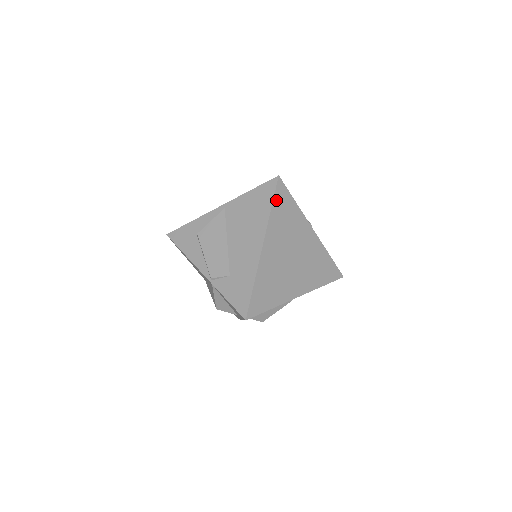
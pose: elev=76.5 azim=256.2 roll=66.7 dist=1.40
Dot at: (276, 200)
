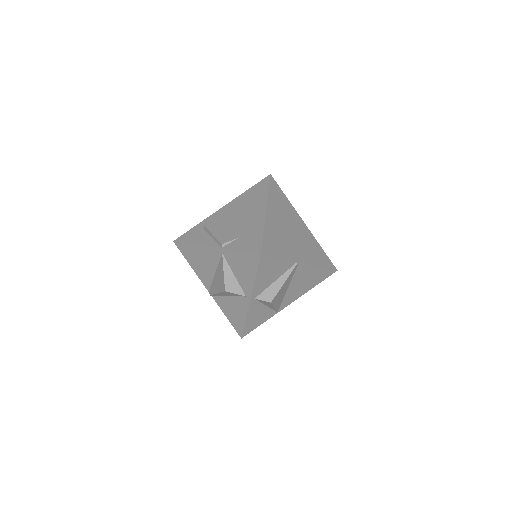
Dot at: (271, 187)
